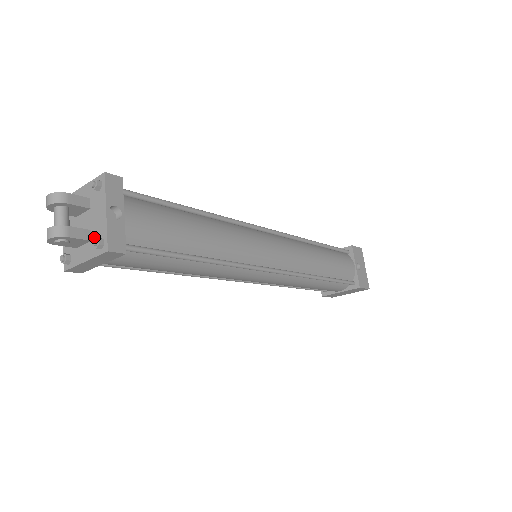
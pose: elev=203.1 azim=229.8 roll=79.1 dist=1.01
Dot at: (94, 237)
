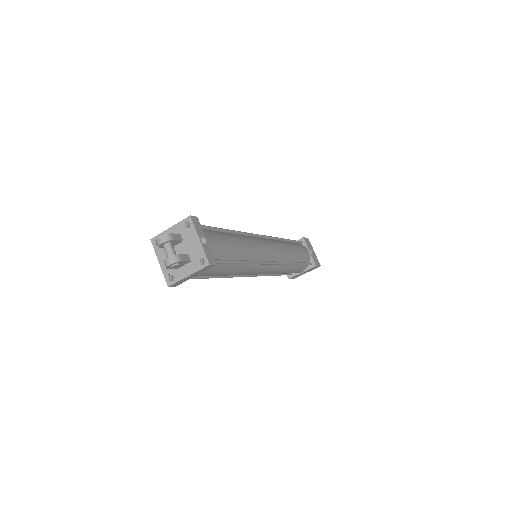
Dot at: (193, 258)
